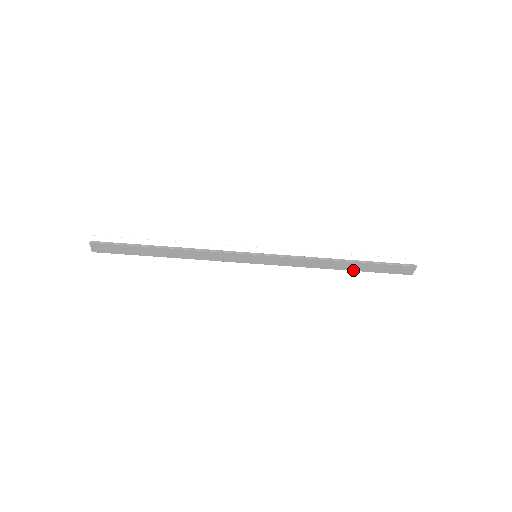
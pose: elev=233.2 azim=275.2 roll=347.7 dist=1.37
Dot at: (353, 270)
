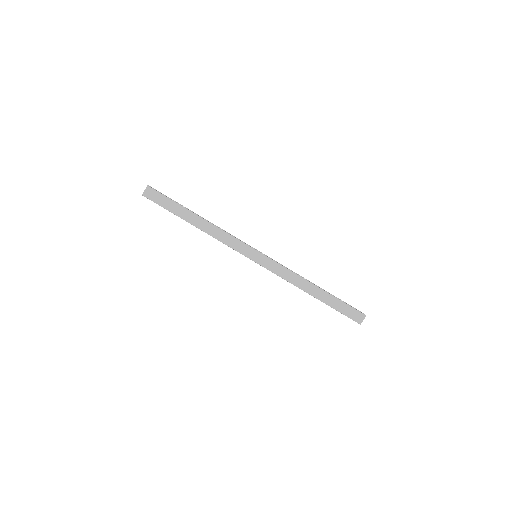
Dot at: (320, 300)
